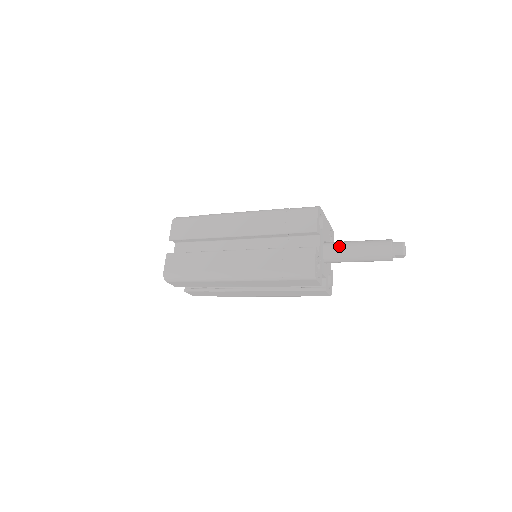
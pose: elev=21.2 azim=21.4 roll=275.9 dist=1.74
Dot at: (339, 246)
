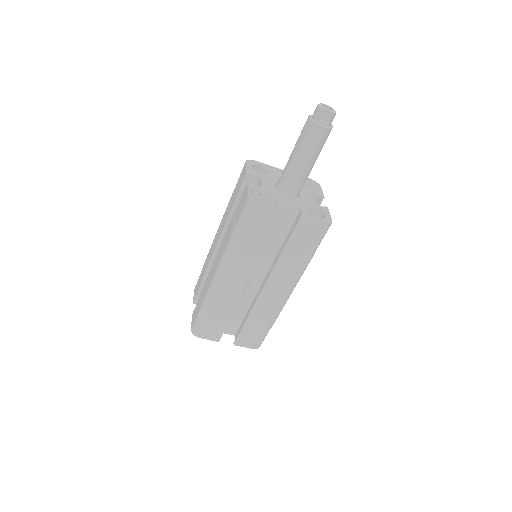
Dot at: (283, 170)
